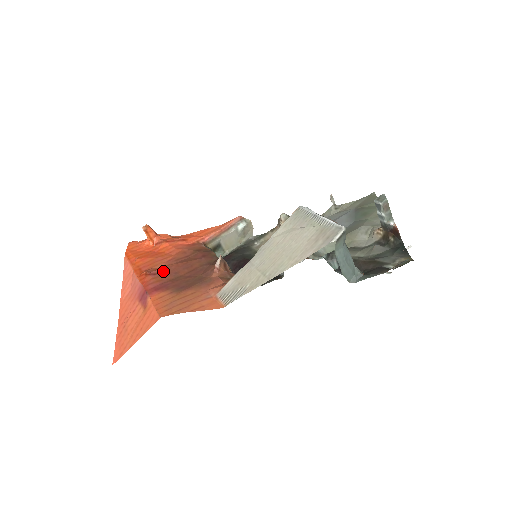
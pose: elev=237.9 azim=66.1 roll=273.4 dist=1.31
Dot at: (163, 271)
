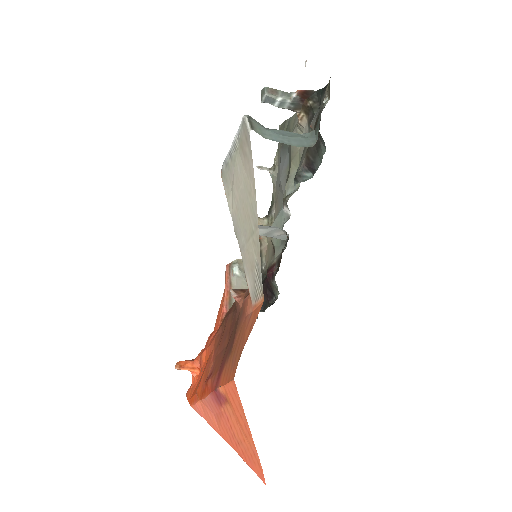
Dot at: (214, 364)
